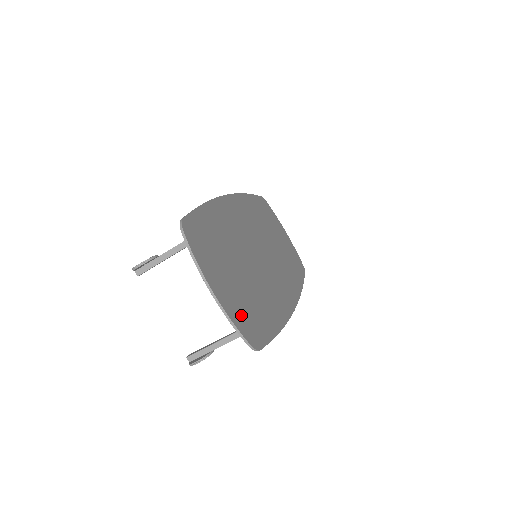
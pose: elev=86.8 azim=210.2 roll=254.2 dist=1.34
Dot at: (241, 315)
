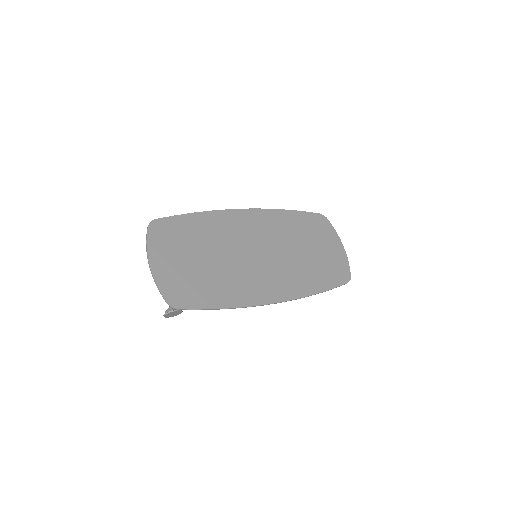
Dot at: (174, 284)
